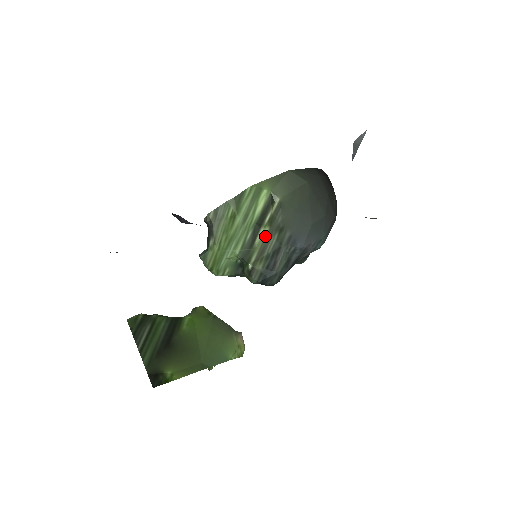
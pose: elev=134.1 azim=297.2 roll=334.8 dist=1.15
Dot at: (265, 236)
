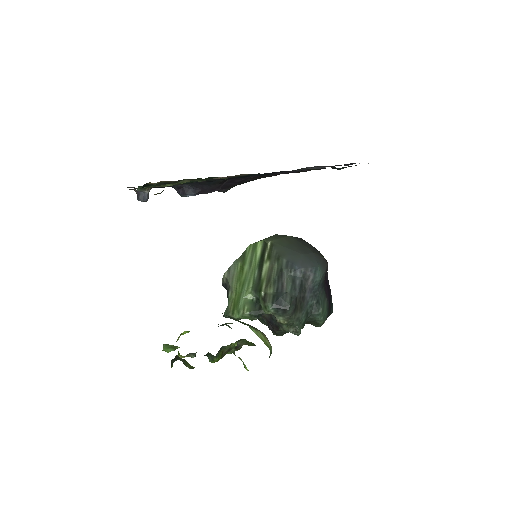
Dot at: (268, 269)
